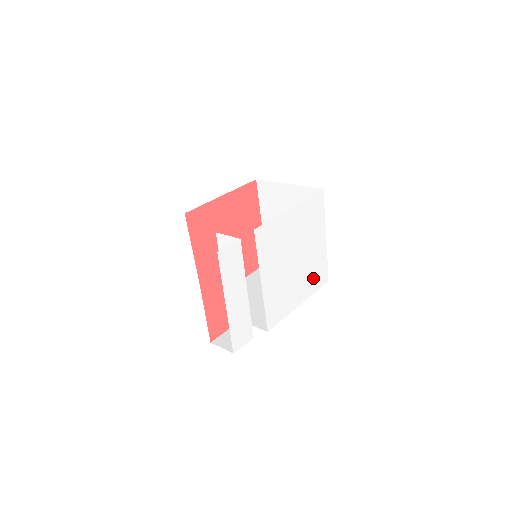
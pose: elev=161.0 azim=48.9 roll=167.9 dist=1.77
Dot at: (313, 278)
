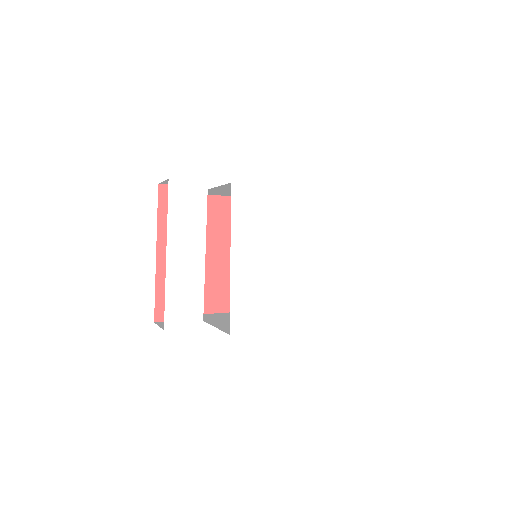
Dot at: (323, 303)
